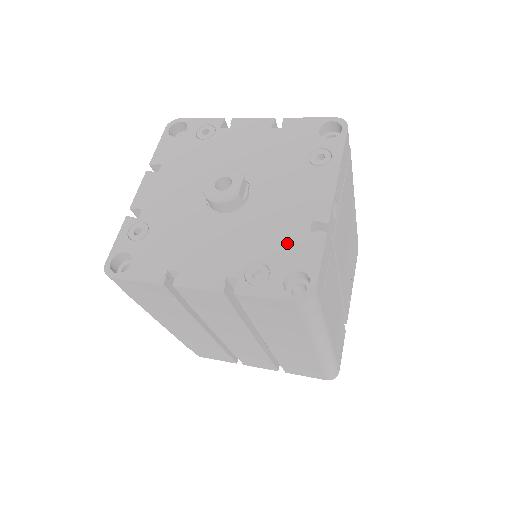
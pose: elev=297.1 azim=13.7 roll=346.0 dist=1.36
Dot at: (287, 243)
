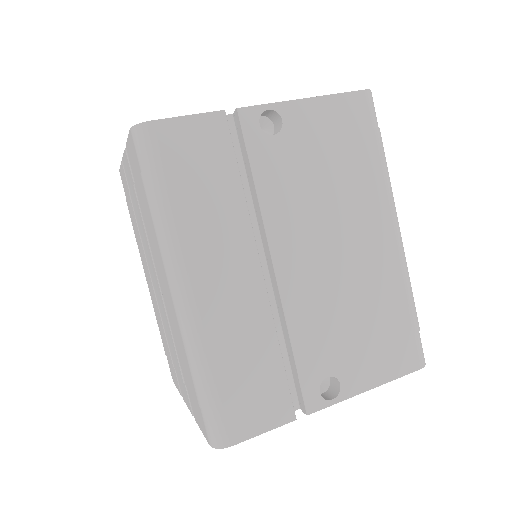
Dot at: occluded
